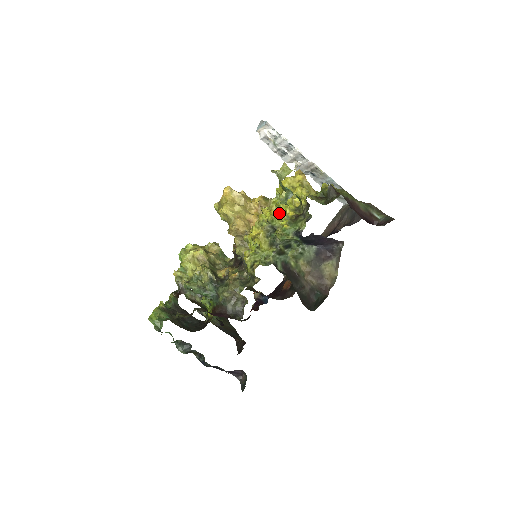
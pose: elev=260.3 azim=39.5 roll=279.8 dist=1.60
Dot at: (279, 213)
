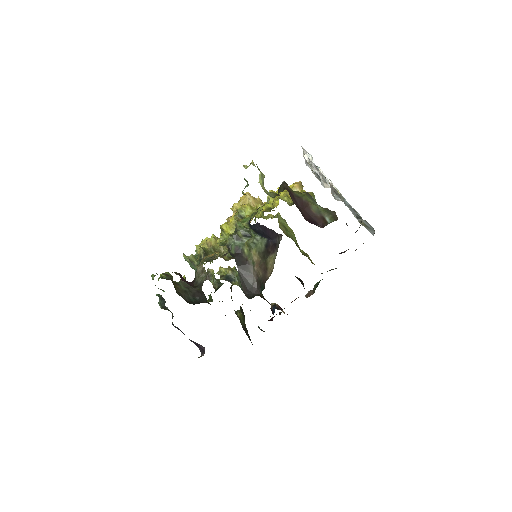
Dot at: (259, 210)
